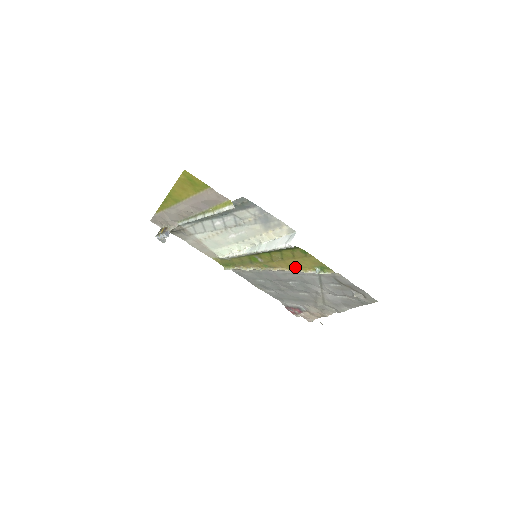
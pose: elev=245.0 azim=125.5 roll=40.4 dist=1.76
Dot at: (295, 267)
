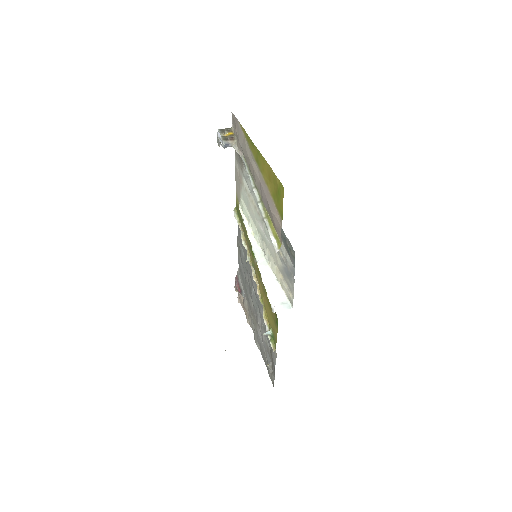
Dot at: (264, 303)
